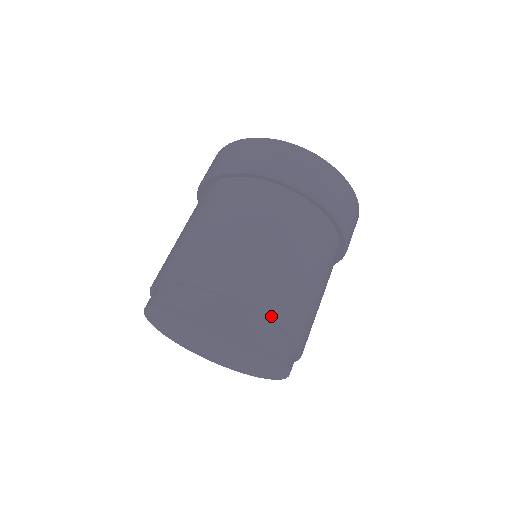
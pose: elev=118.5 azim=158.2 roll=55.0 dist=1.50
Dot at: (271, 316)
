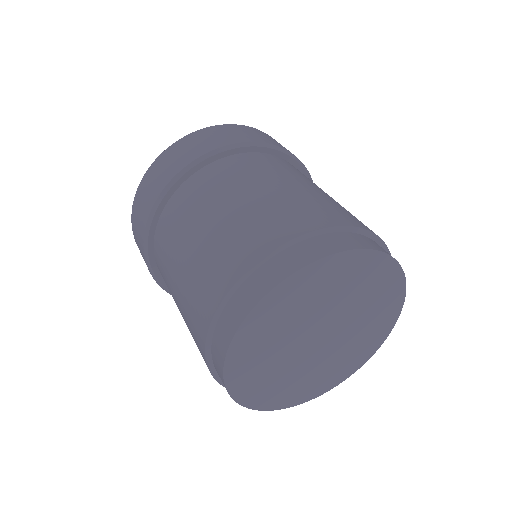
Dot at: (339, 224)
